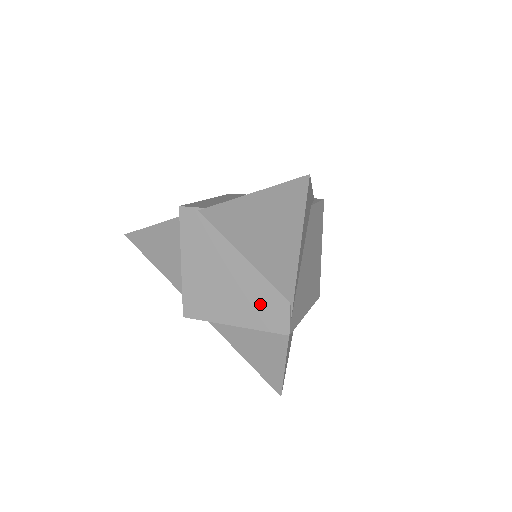
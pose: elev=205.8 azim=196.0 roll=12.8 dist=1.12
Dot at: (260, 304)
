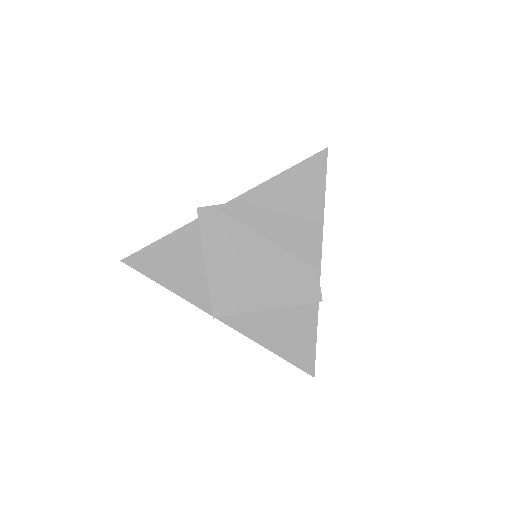
Dot at: (291, 280)
